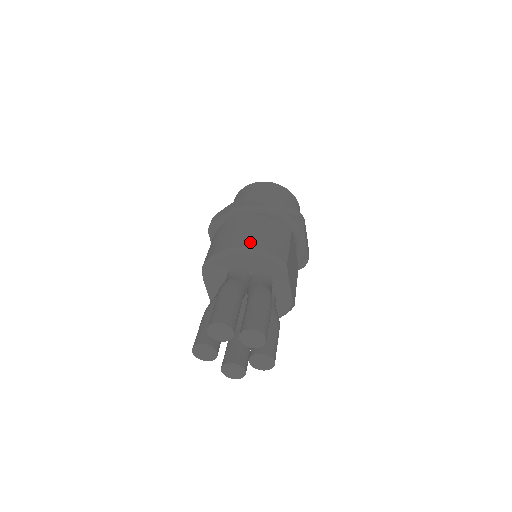
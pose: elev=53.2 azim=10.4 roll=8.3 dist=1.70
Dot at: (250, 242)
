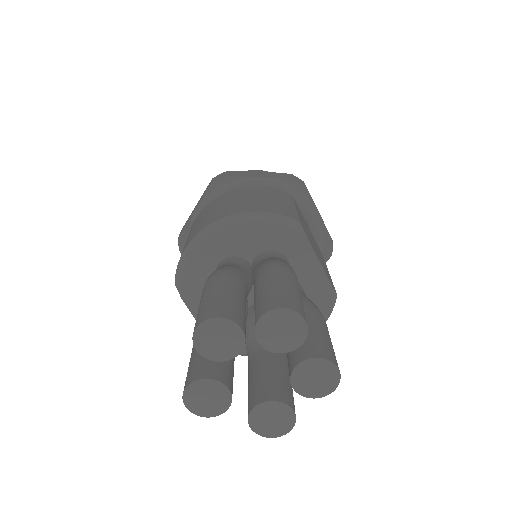
Dot at: (232, 210)
